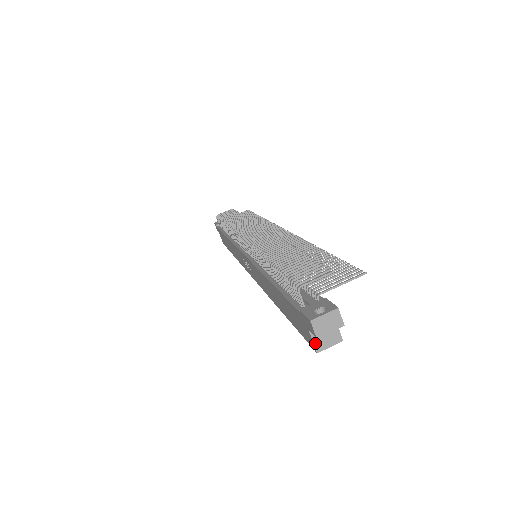
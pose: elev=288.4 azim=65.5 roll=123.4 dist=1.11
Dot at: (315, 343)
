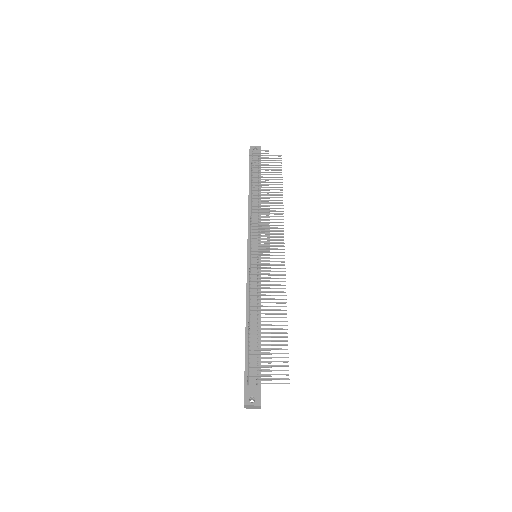
Dot at: occluded
